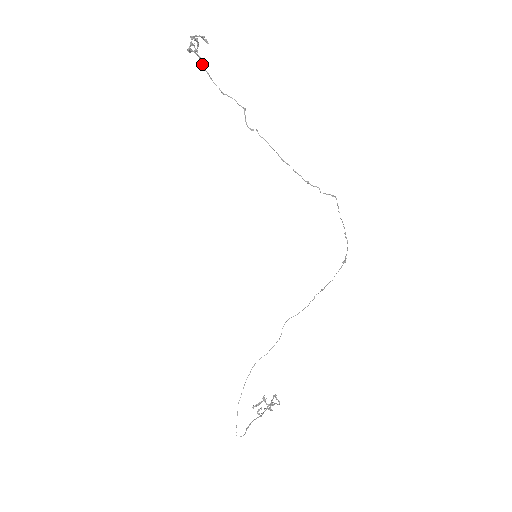
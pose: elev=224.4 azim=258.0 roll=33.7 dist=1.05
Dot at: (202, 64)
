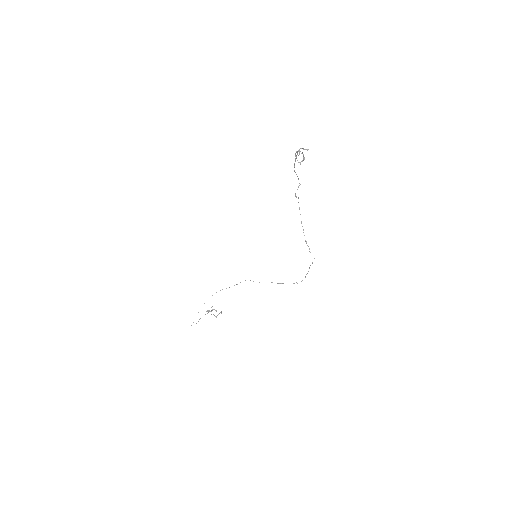
Dot at: occluded
